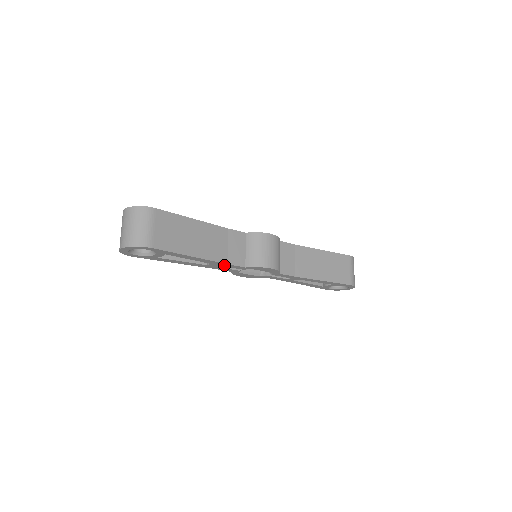
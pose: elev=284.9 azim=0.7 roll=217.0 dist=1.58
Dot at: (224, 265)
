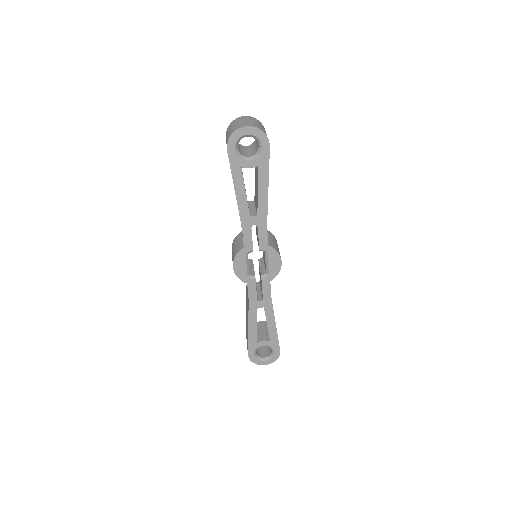
Dot at: (261, 227)
